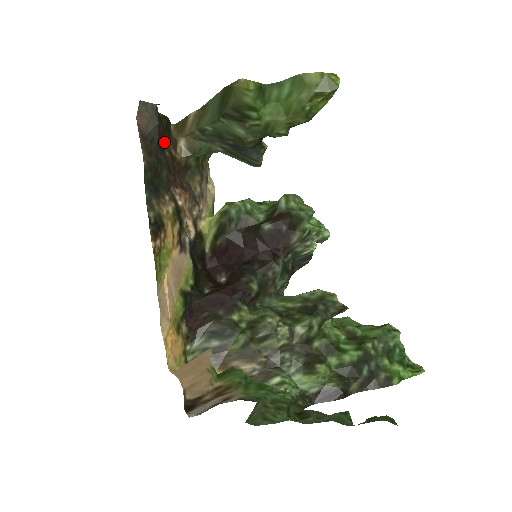
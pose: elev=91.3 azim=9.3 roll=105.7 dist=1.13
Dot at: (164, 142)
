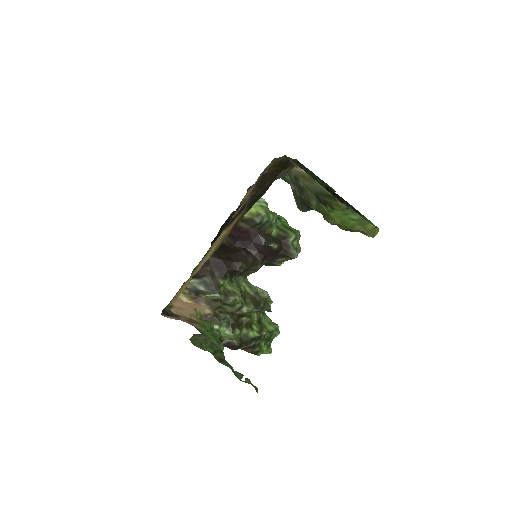
Dot at: (274, 170)
